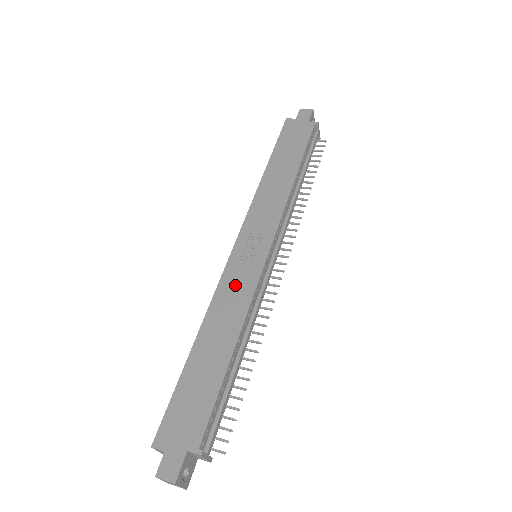
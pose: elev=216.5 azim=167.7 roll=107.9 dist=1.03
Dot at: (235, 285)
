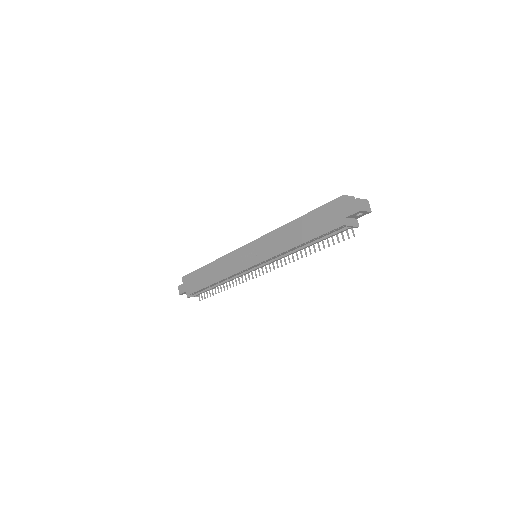
Dot at: (232, 262)
